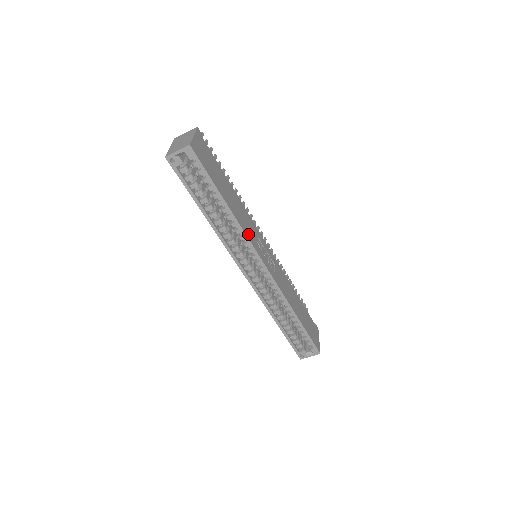
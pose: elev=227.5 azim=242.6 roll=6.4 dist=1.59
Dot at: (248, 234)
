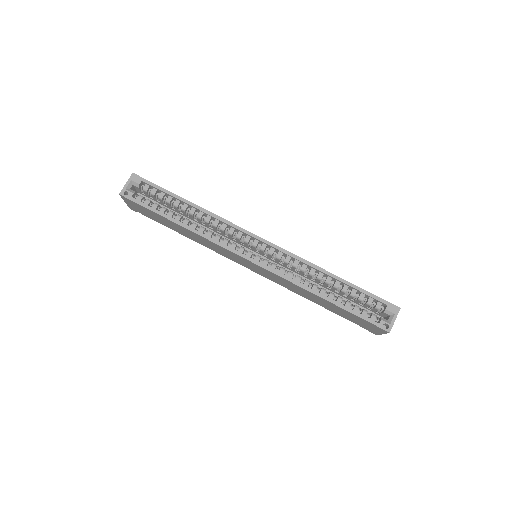
Dot at: occluded
